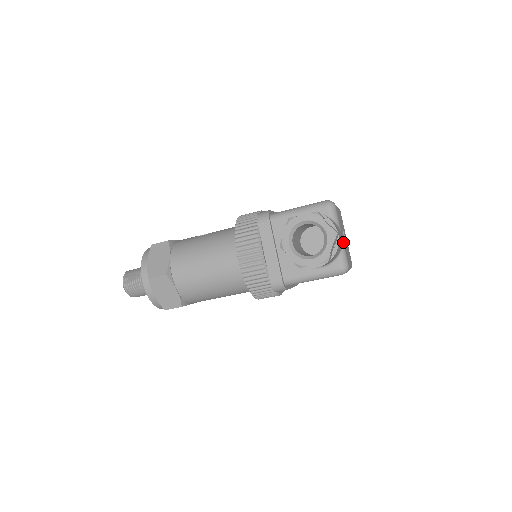
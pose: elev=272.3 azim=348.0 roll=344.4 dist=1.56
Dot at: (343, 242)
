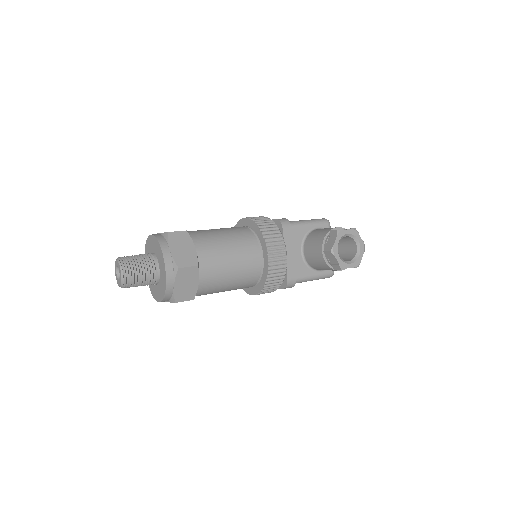
Dot at: occluded
